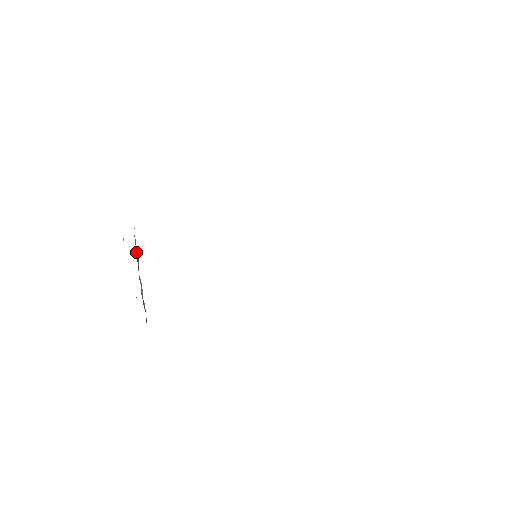
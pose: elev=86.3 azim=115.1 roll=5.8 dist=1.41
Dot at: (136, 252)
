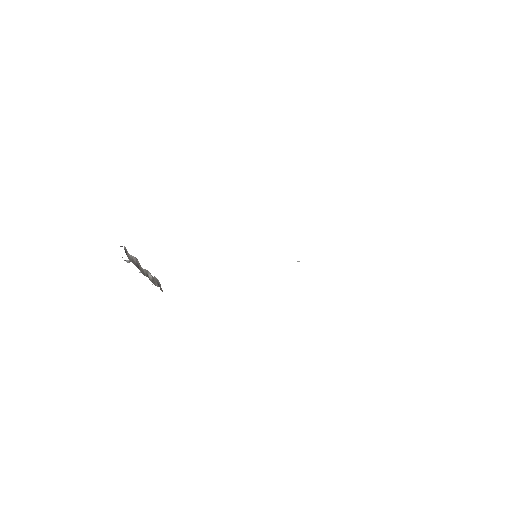
Dot at: (134, 263)
